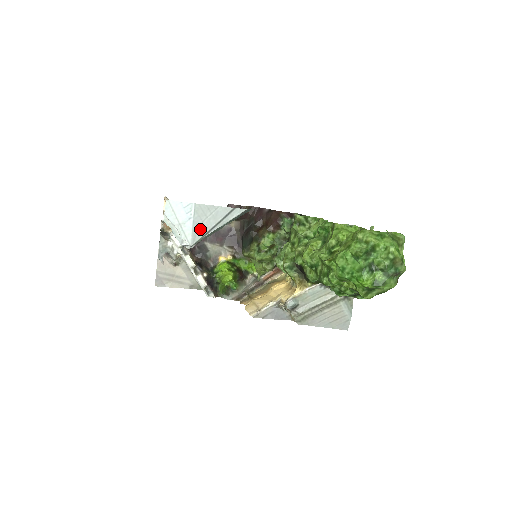
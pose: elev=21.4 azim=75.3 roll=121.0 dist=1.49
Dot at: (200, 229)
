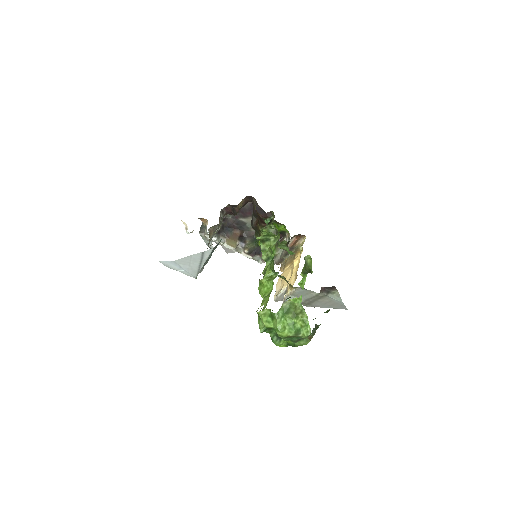
Dot at: (192, 269)
